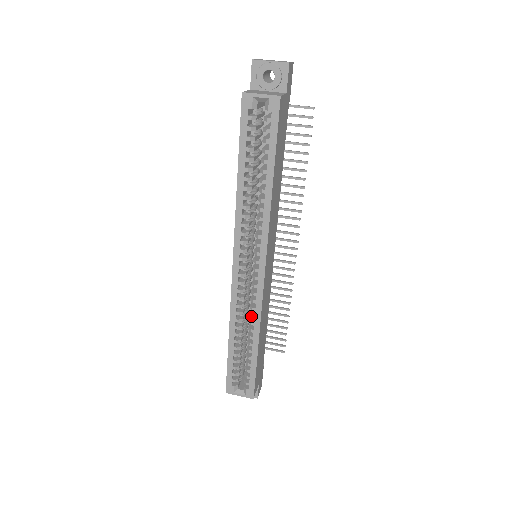
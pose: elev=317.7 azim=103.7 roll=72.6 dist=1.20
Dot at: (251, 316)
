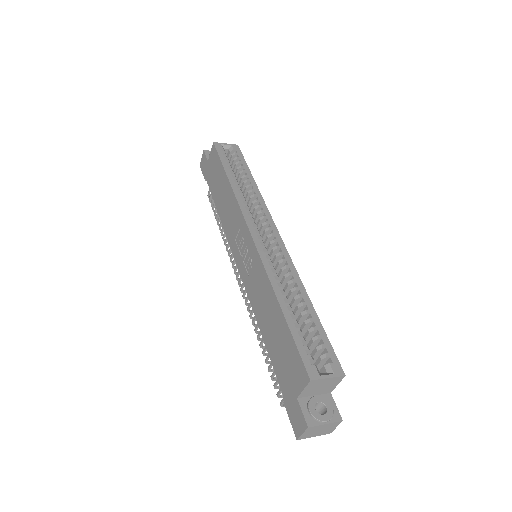
Dot at: (288, 274)
